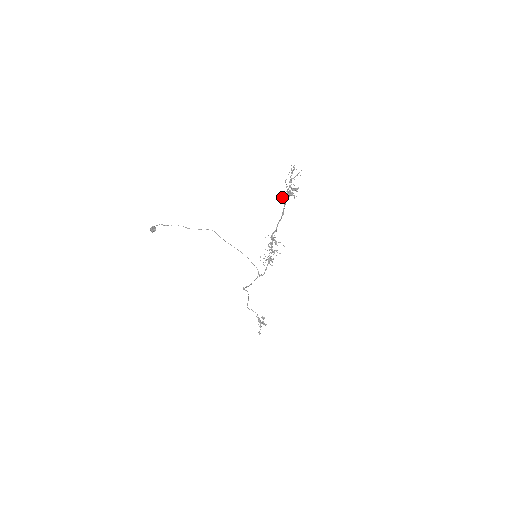
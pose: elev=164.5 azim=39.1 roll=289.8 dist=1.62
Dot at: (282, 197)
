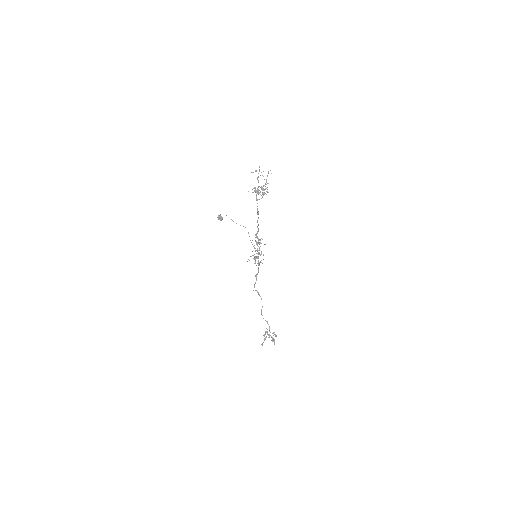
Dot at: occluded
